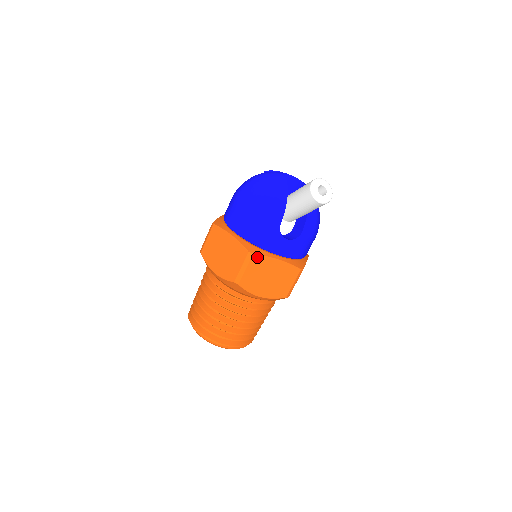
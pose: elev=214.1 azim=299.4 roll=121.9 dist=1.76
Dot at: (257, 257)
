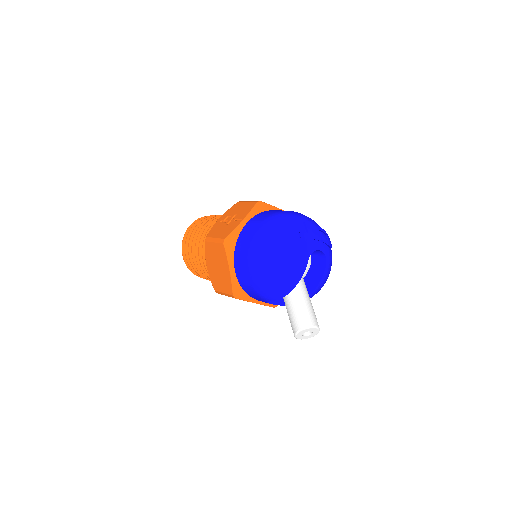
Dot at: (239, 299)
